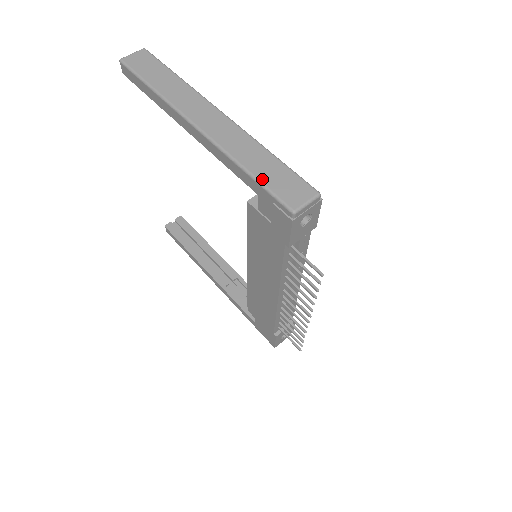
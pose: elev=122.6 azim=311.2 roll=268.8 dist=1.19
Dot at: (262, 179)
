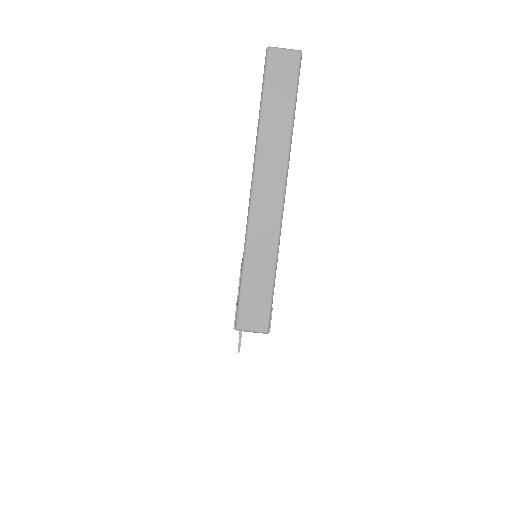
Dot at: (245, 286)
